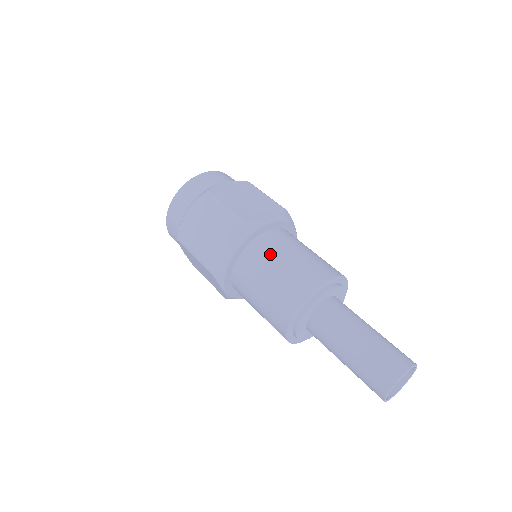
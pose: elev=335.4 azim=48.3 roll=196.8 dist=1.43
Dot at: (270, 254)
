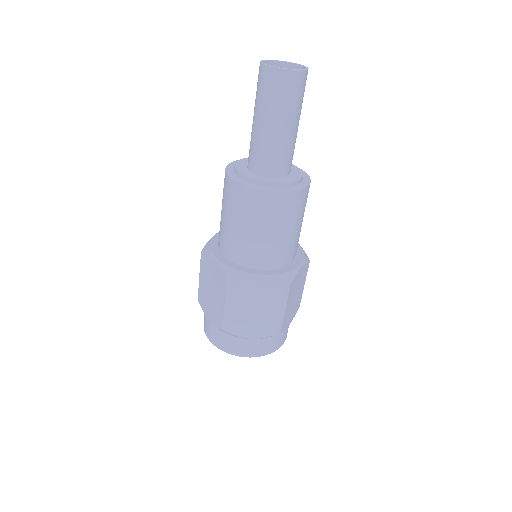
Dot at: occluded
